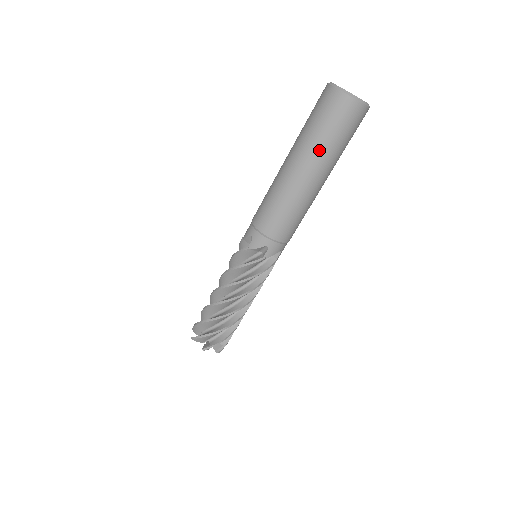
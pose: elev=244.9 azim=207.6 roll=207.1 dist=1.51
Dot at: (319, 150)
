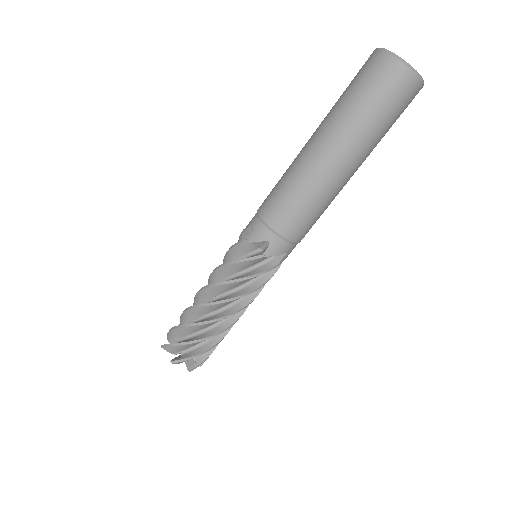
Dot at: (371, 141)
